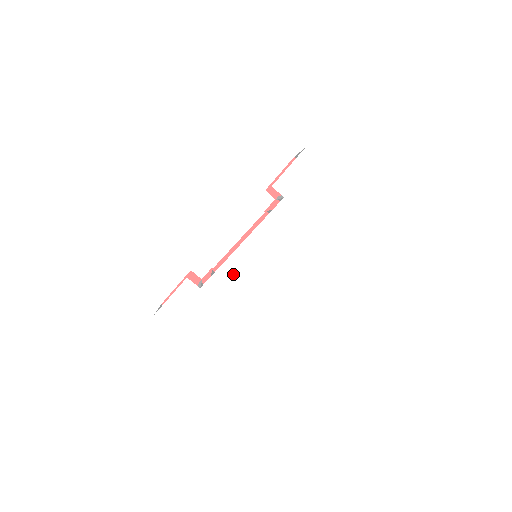
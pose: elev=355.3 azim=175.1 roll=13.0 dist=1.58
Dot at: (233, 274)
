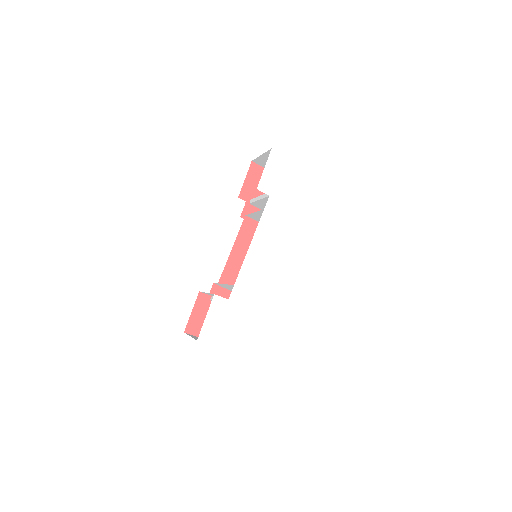
Dot at: (251, 276)
